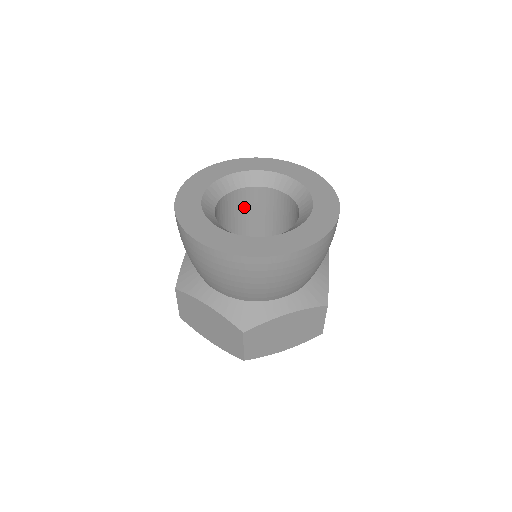
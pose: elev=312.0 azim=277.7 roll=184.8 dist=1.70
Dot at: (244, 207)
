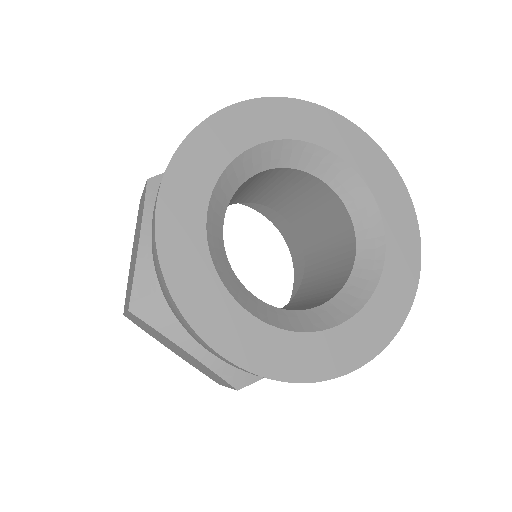
Dot at: (312, 200)
